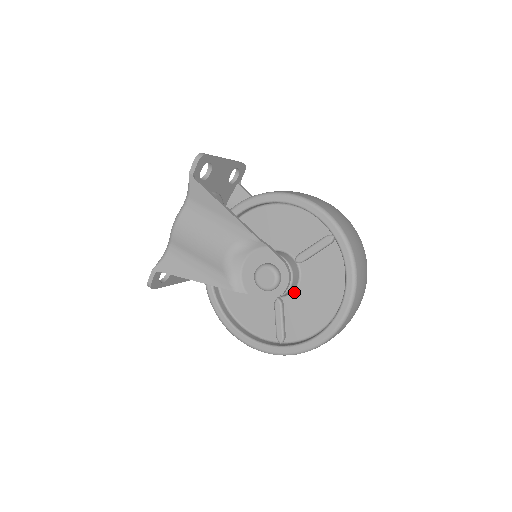
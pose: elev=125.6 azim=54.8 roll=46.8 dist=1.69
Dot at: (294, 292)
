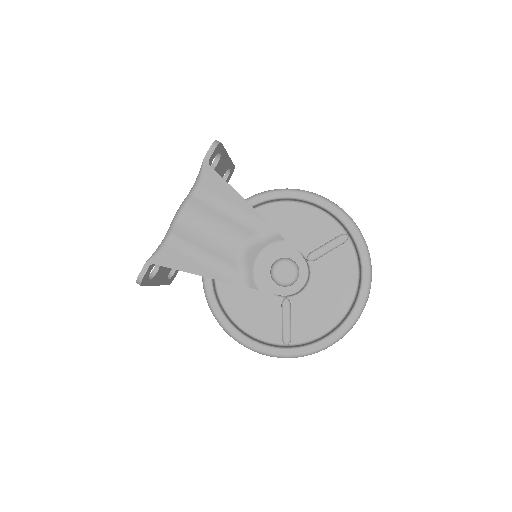
Dot at: (303, 291)
